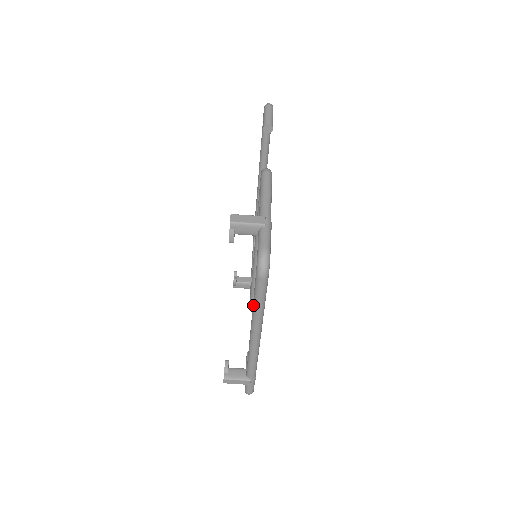
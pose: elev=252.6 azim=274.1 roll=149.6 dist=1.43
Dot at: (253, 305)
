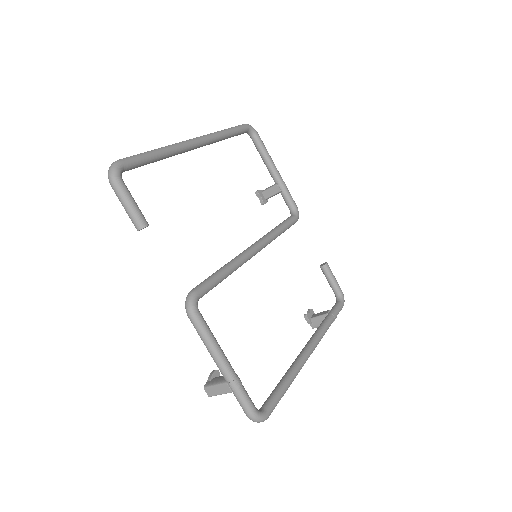
Dot at: occluded
